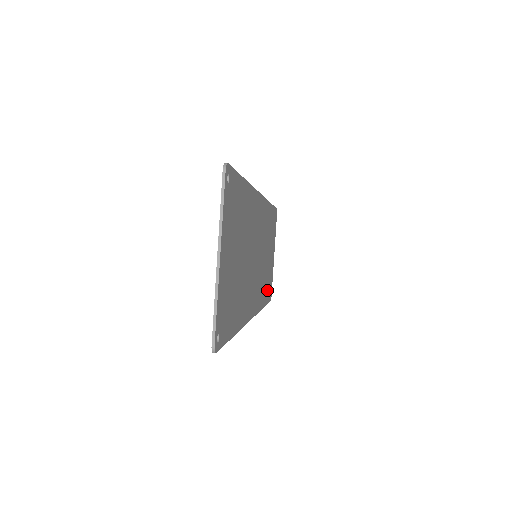
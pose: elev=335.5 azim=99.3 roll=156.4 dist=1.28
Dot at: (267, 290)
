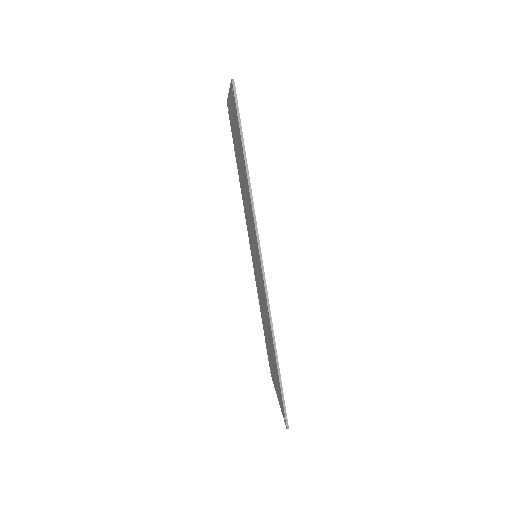
Dot at: occluded
